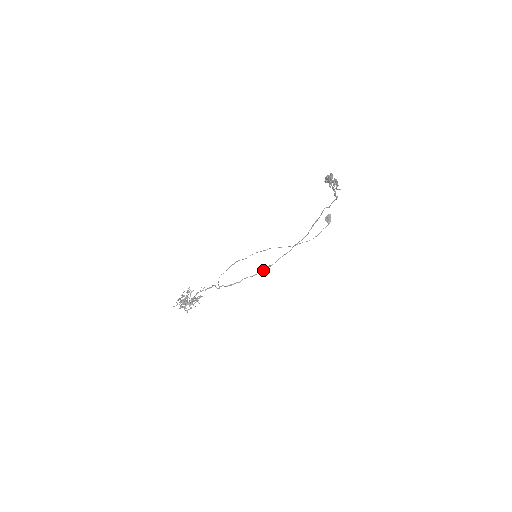
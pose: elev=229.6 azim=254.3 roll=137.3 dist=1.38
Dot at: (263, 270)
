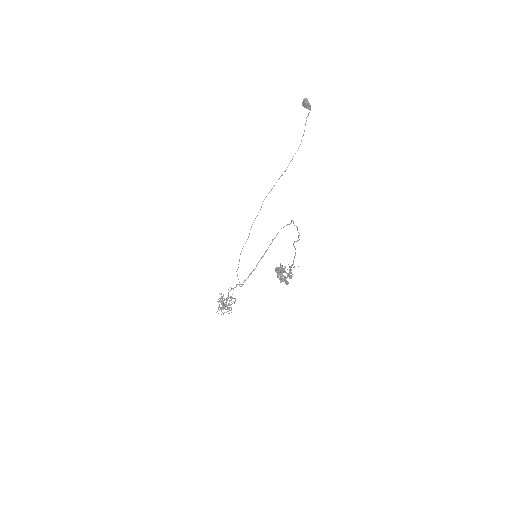
Dot at: occluded
